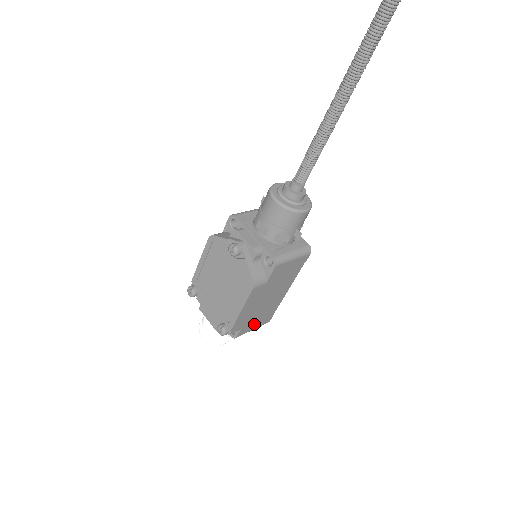
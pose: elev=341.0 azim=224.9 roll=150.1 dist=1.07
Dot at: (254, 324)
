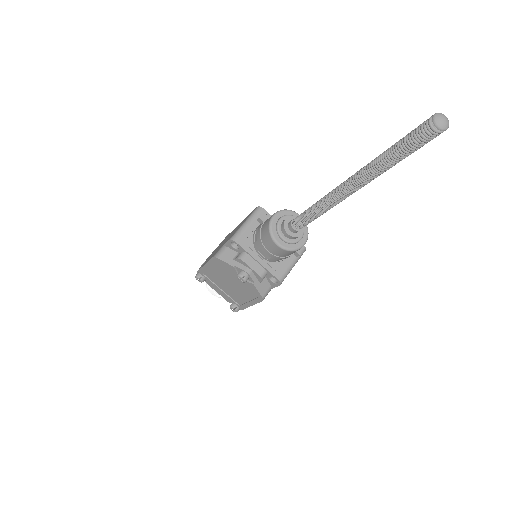
Dot at: occluded
